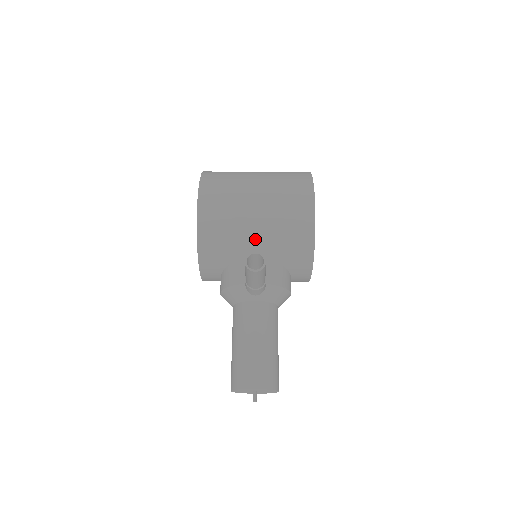
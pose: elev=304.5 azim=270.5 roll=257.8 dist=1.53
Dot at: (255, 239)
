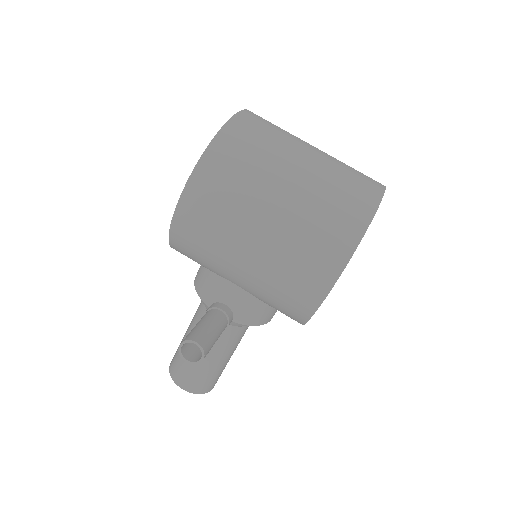
Dot at: (237, 278)
